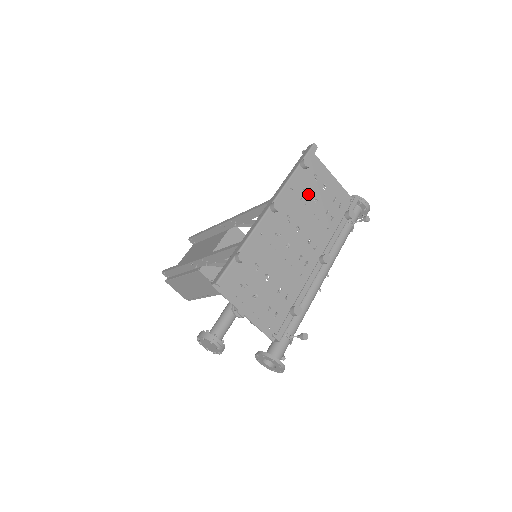
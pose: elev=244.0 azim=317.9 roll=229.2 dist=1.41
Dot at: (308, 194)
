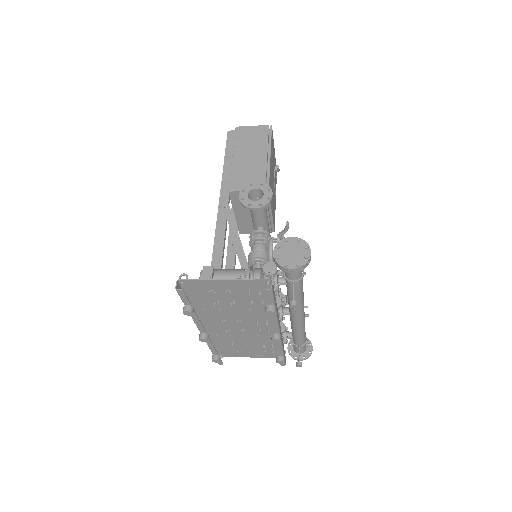
Dot at: (221, 303)
